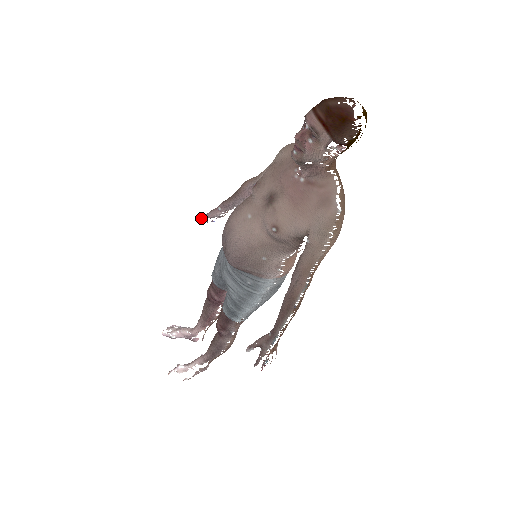
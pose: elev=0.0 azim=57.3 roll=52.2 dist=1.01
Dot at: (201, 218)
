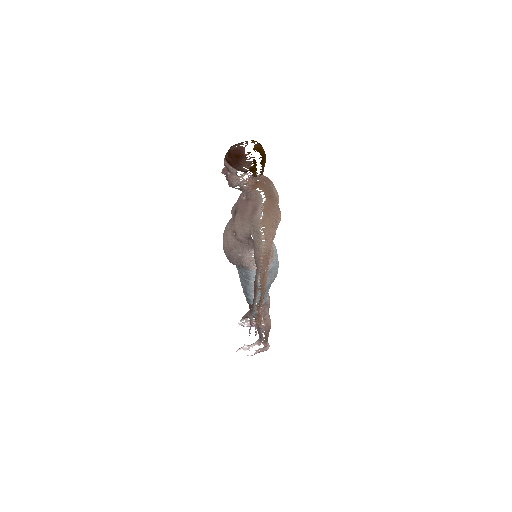
Dot at: occluded
